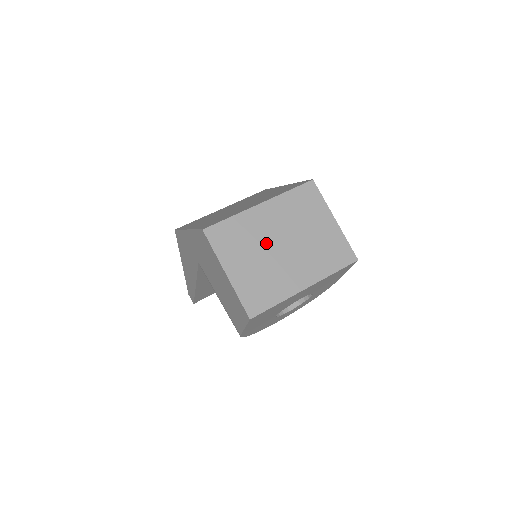
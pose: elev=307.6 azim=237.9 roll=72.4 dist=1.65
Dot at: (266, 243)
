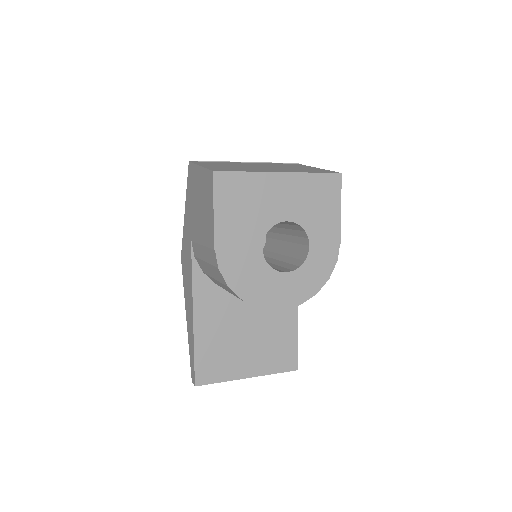
Dot at: occluded
